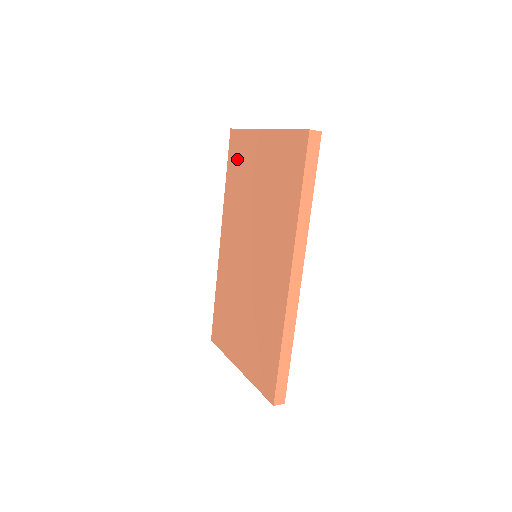
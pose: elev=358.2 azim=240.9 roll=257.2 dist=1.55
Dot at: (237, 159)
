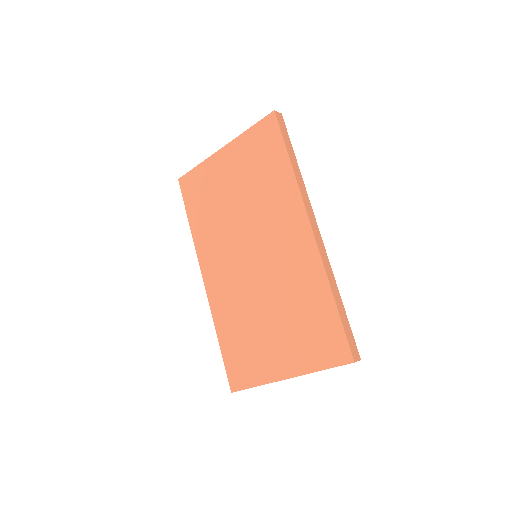
Dot at: (197, 194)
